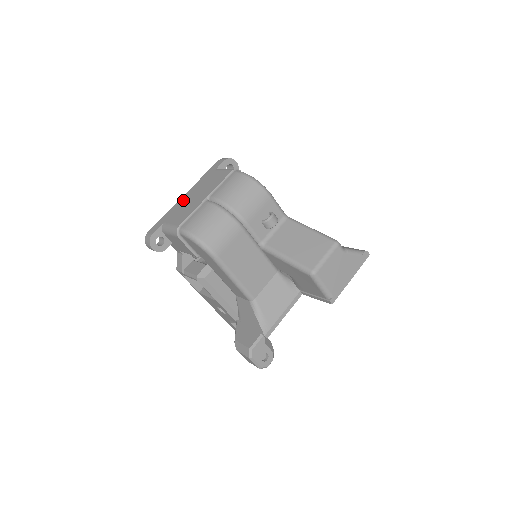
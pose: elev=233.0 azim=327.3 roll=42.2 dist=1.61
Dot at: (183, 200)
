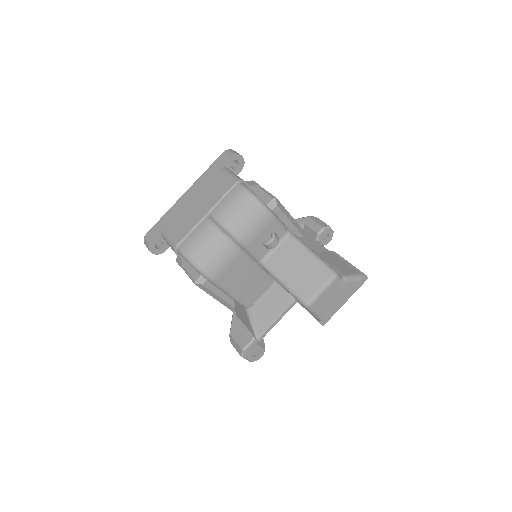
Dot at: (183, 202)
